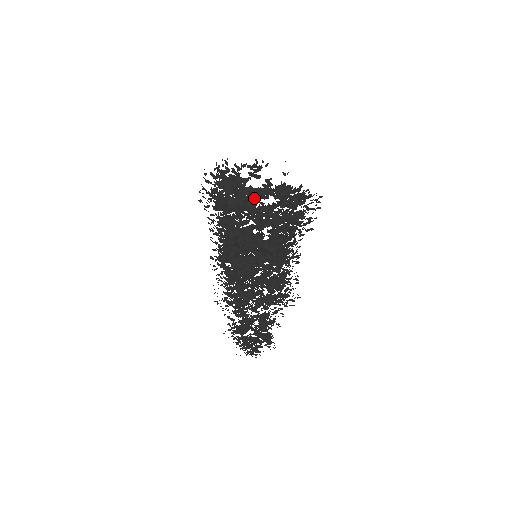
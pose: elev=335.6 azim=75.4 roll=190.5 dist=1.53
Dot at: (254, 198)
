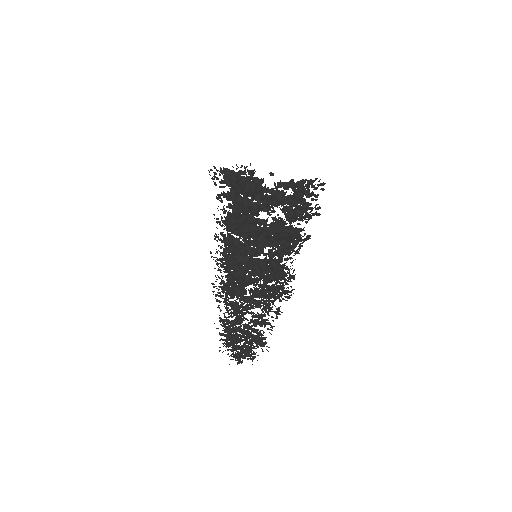
Dot at: occluded
